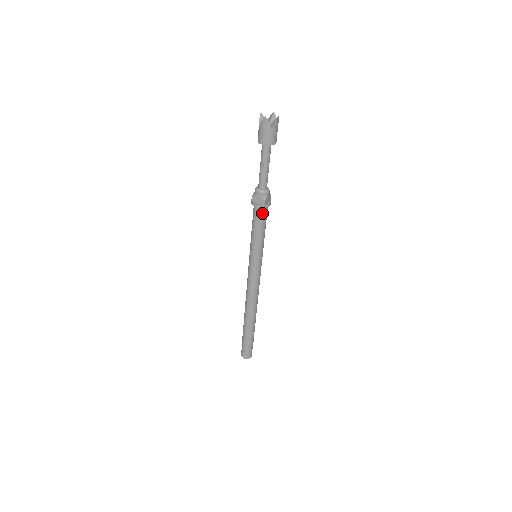
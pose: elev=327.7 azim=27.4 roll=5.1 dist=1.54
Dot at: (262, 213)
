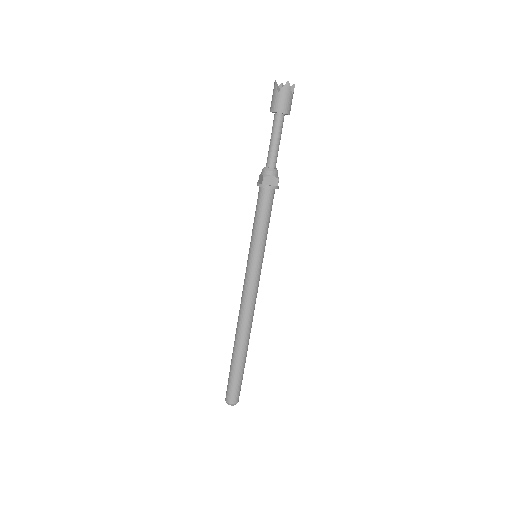
Dot at: (262, 195)
